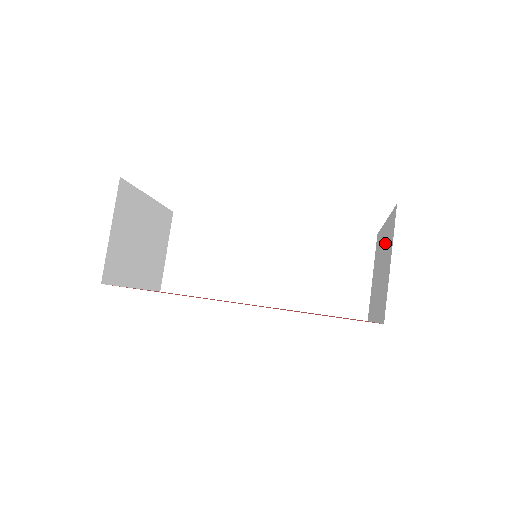
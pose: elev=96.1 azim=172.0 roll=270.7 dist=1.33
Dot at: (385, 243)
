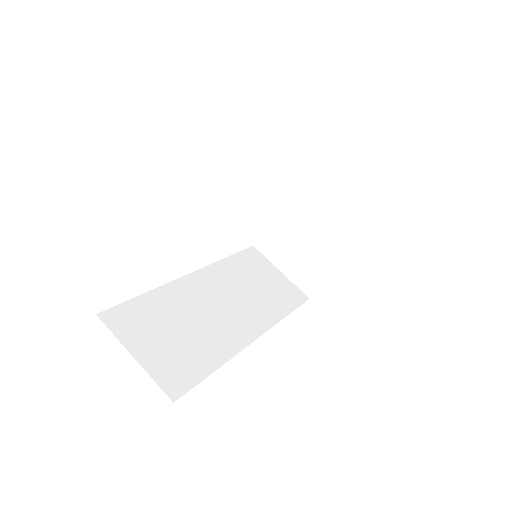
Dot at: (305, 203)
